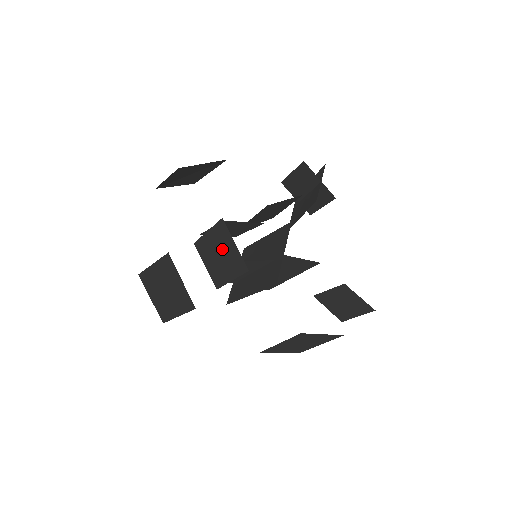
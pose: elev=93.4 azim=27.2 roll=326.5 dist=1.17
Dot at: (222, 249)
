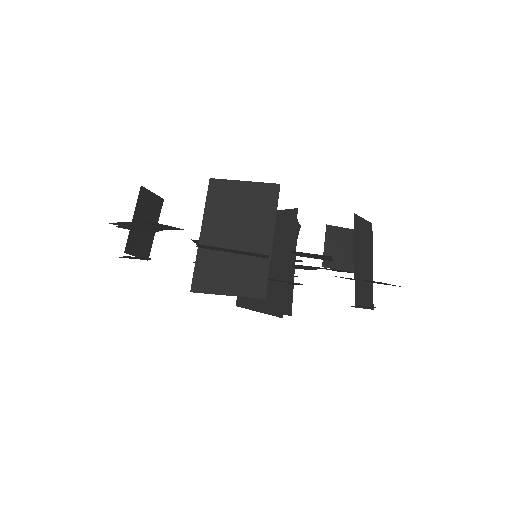
Dot at: occluded
